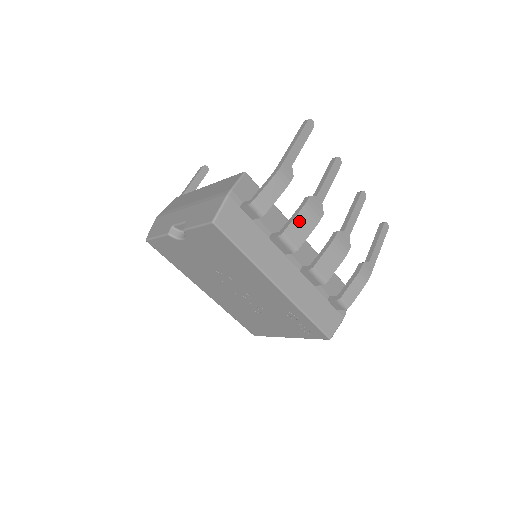
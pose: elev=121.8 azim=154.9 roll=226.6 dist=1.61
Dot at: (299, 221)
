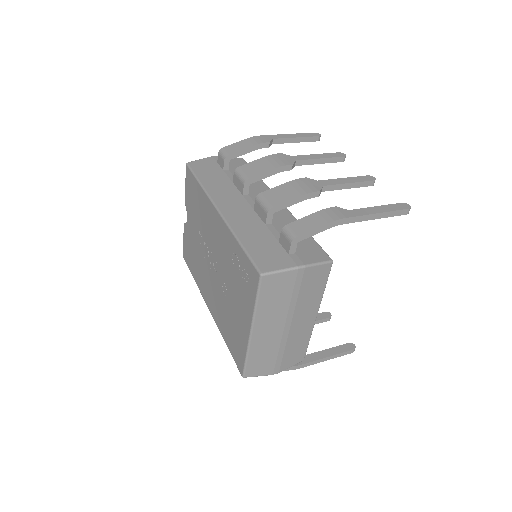
Dot at: (259, 163)
